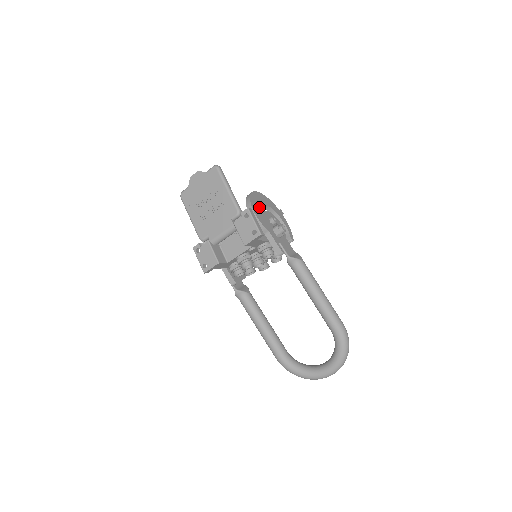
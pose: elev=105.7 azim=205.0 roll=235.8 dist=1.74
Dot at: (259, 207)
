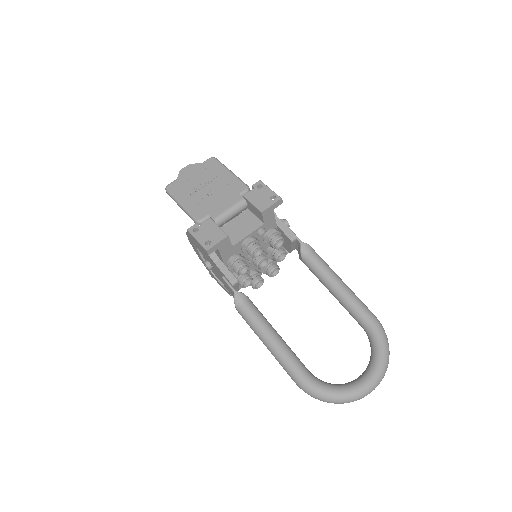
Dot at: occluded
